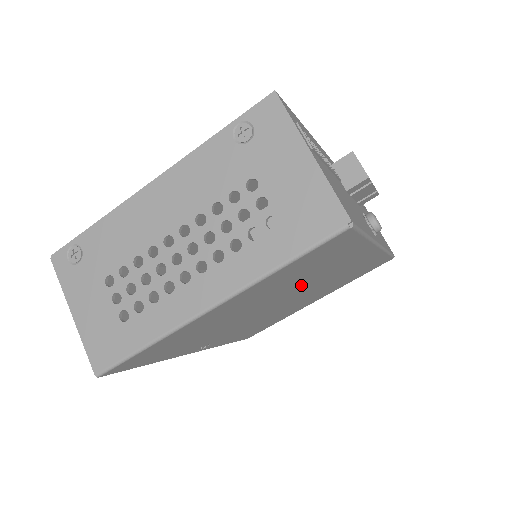
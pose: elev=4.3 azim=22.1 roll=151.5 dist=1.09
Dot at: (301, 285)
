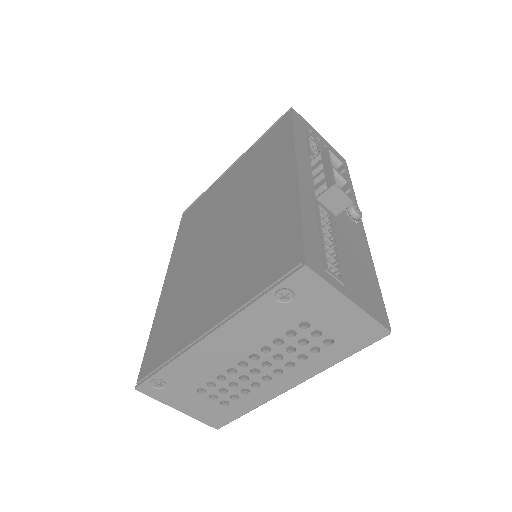
Dot at: occluded
